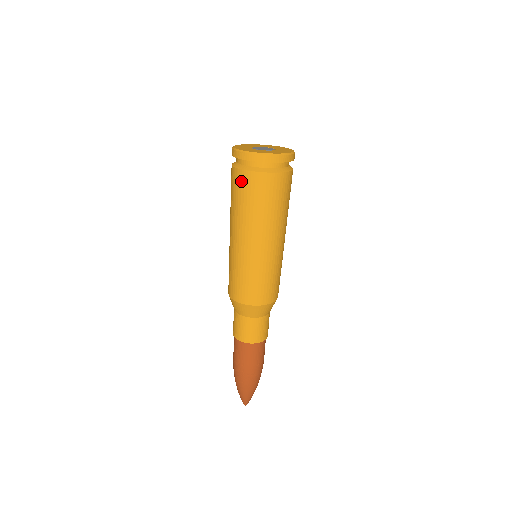
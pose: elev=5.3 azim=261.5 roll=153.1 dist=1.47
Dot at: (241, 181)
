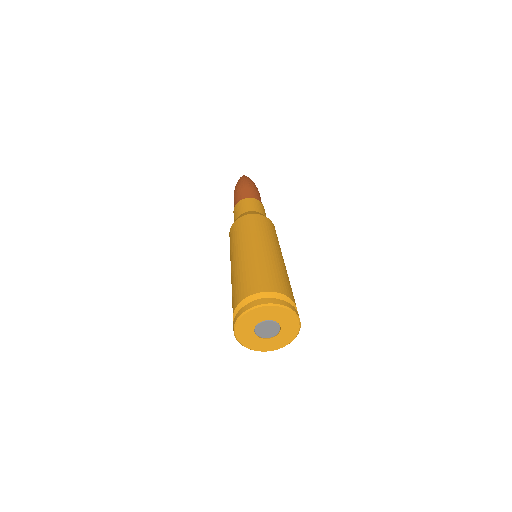
Dot at: occluded
